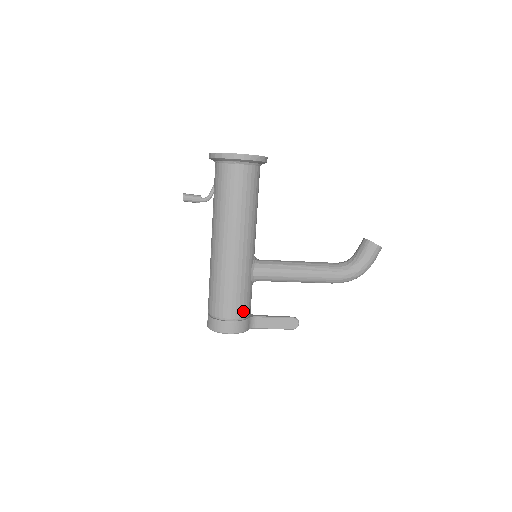
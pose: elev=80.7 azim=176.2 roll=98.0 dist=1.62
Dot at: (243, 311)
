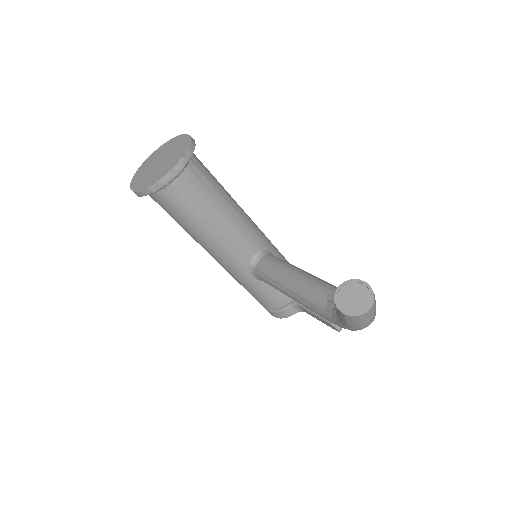
Dot at: (270, 305)
